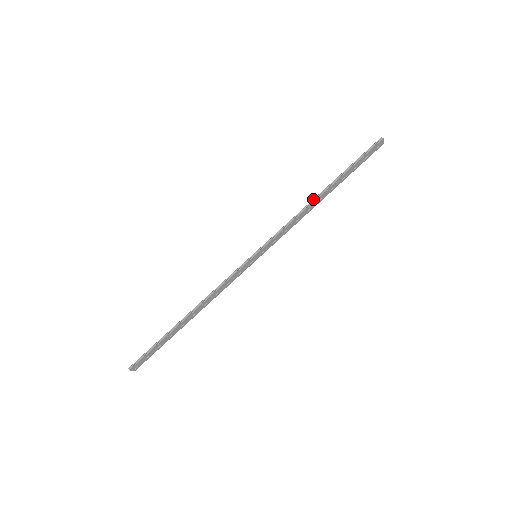
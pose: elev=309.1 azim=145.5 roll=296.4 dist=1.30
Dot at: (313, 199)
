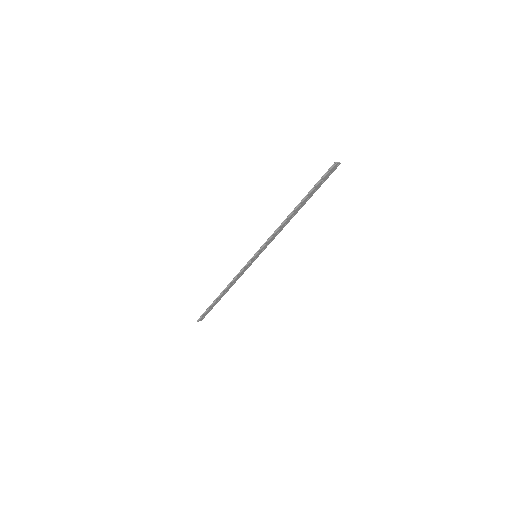
Dot at: (287, 217)
